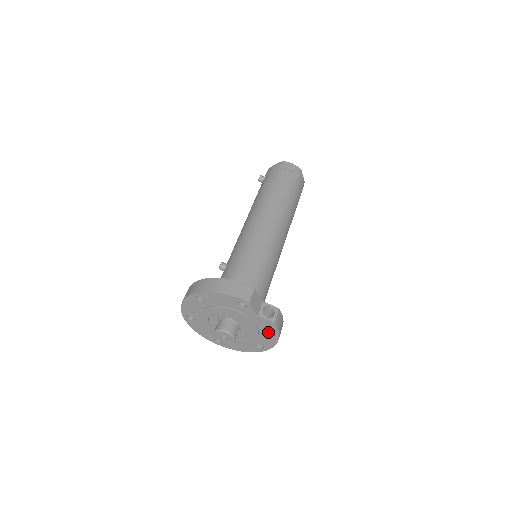
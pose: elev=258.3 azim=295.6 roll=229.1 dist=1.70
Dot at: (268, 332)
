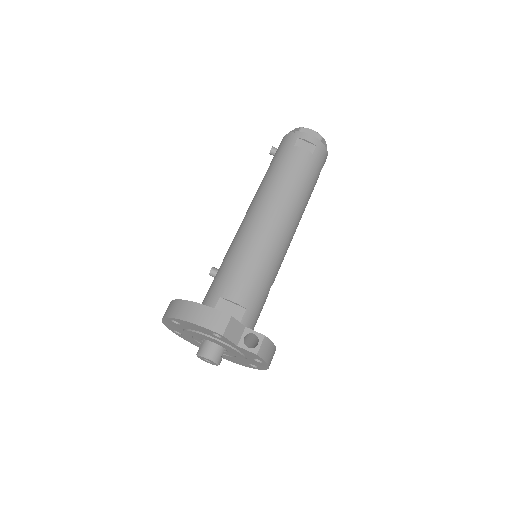
Dot at: occluded
